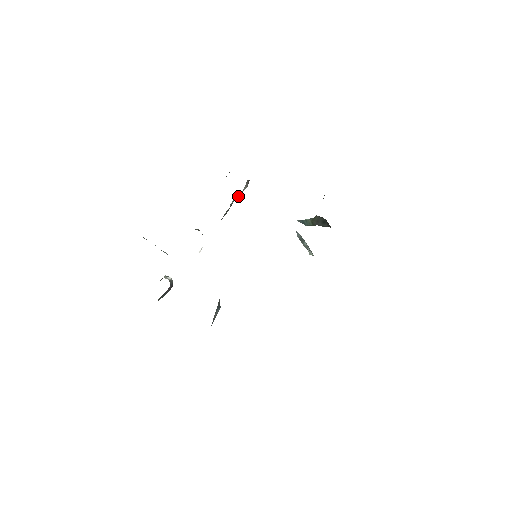
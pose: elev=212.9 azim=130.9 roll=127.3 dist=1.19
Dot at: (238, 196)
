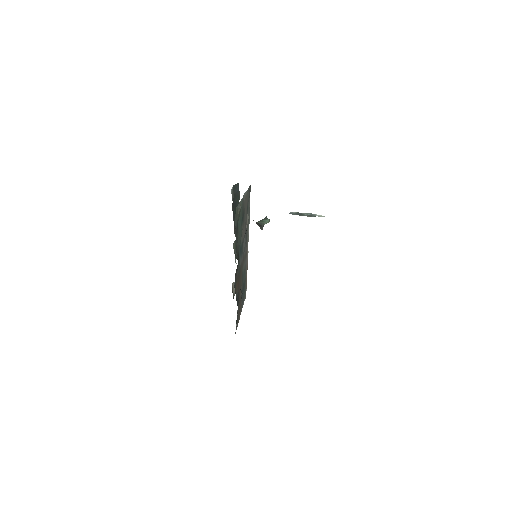
Dot at: occluded
